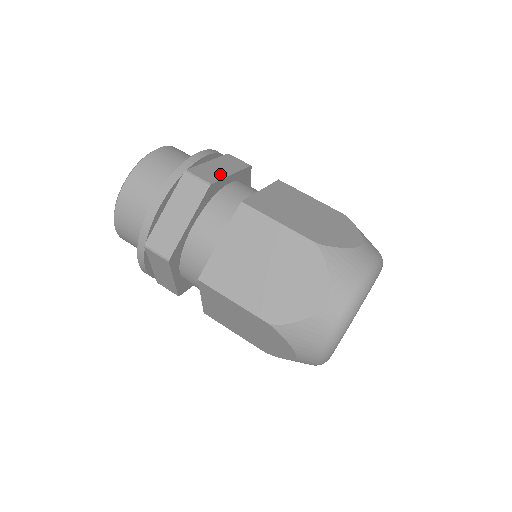
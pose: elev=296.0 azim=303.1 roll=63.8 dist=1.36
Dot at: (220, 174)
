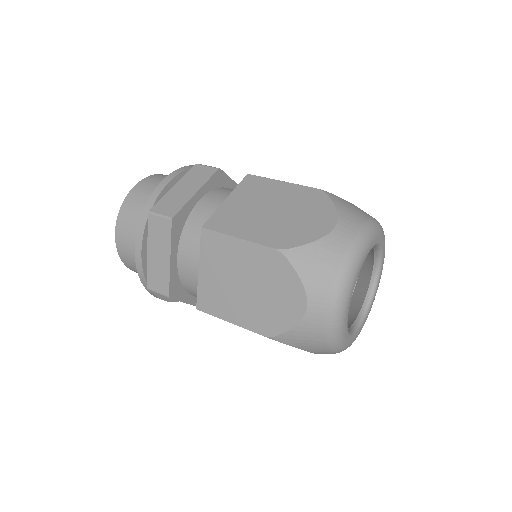
Dot at: occluded
